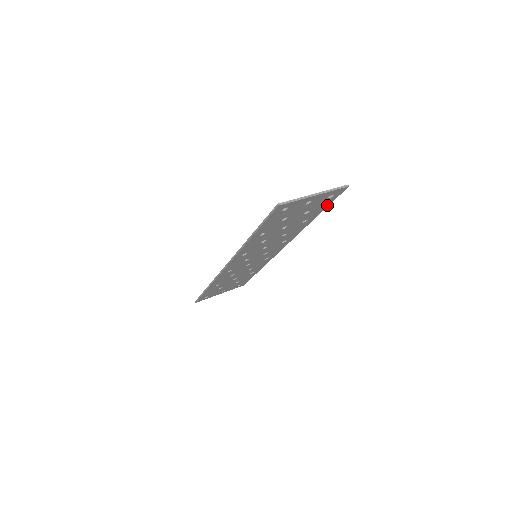
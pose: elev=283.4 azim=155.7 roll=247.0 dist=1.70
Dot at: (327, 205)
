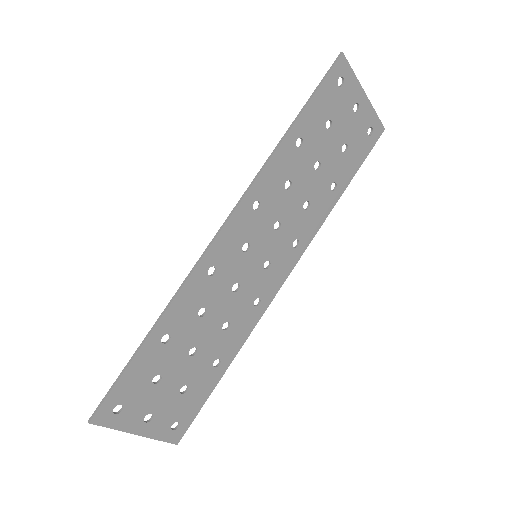
Dot at: (359, 164)
